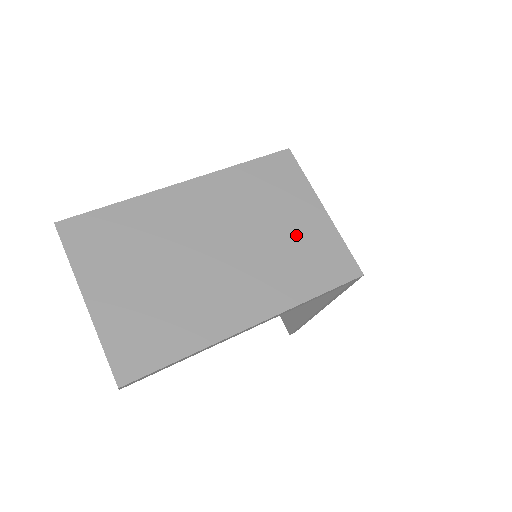
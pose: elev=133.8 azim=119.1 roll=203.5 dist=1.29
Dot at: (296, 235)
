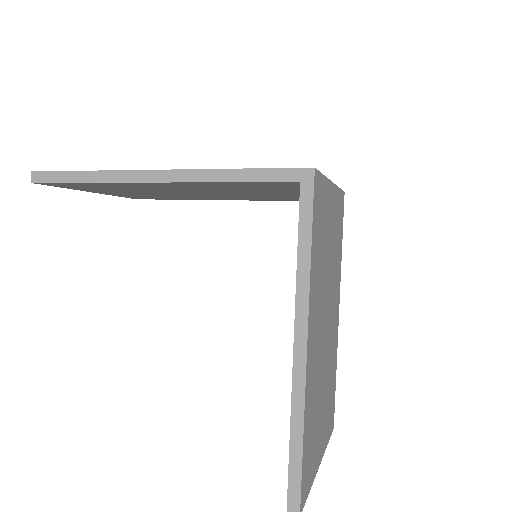
Dot at: occluded
